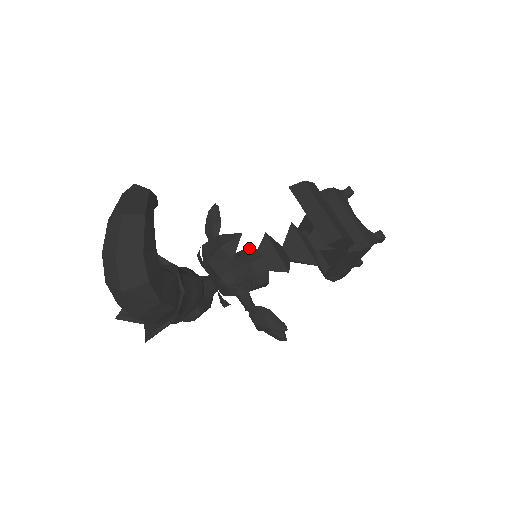
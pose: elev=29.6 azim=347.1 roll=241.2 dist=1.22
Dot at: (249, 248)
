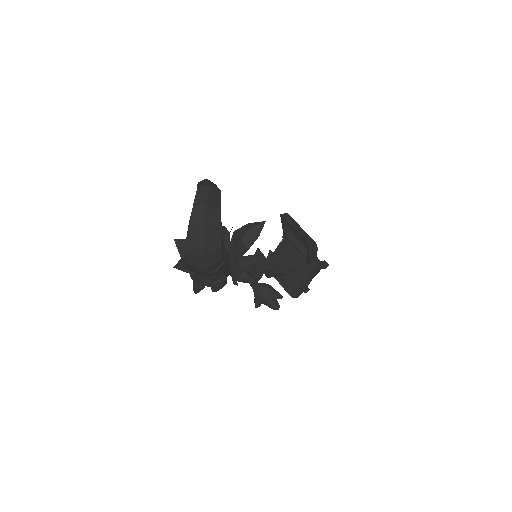
Dot at: occluded
